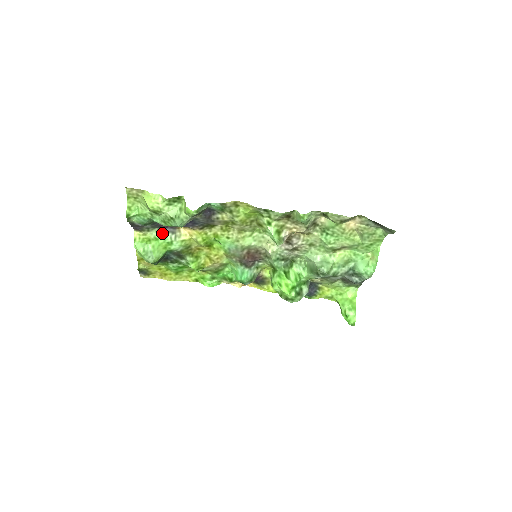
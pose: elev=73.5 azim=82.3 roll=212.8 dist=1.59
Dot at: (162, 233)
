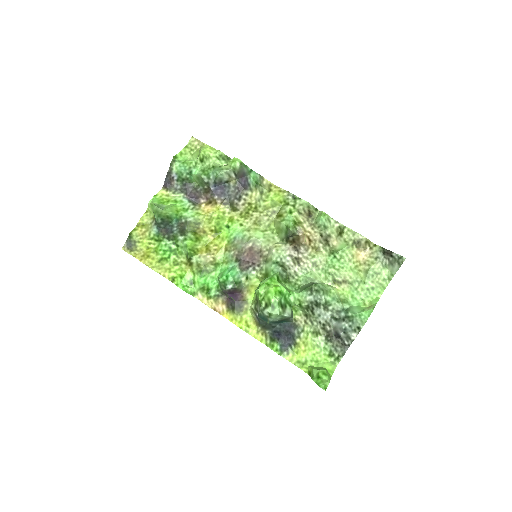
Dot at: (184, 200)
